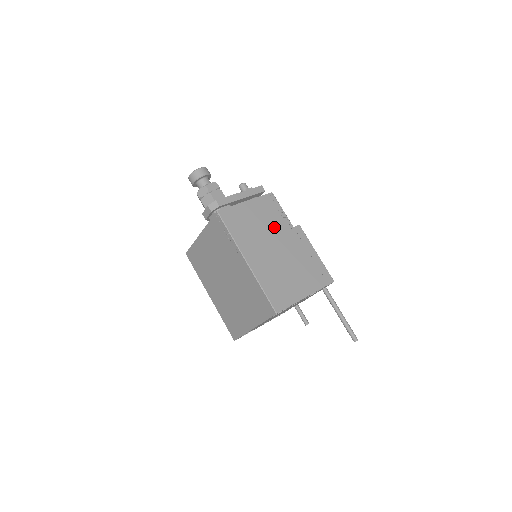
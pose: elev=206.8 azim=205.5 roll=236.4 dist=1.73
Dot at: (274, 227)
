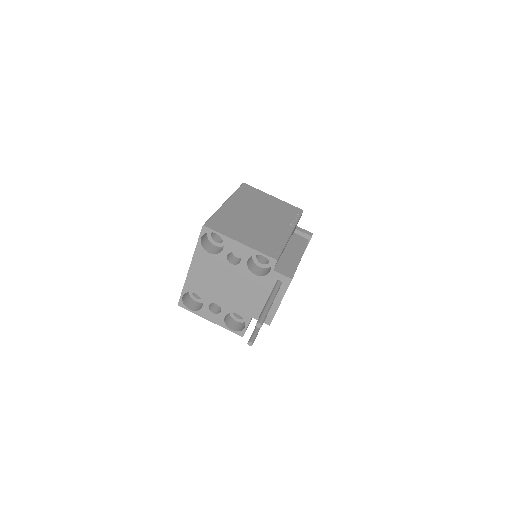
Dot at: (276, 215)
